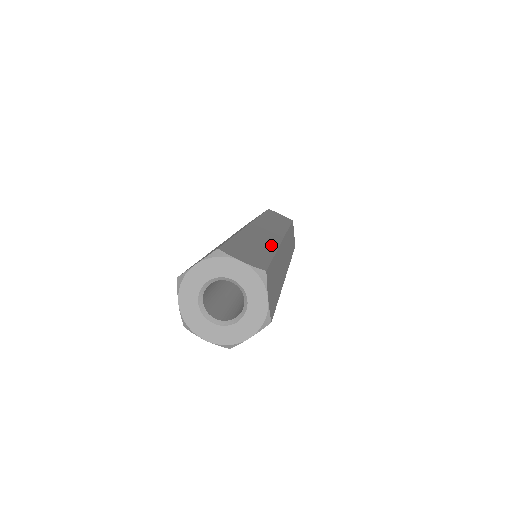
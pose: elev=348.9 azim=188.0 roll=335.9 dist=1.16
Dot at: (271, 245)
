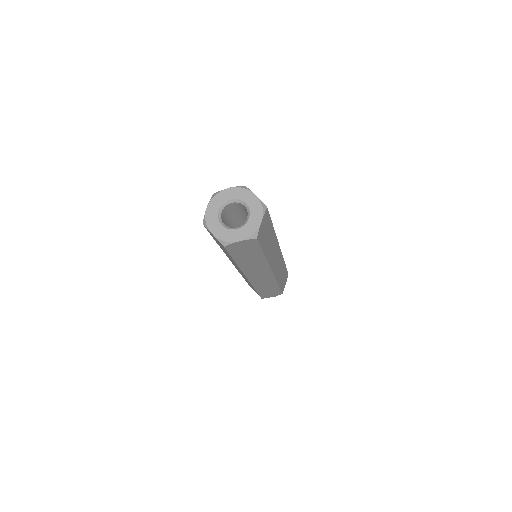
Dot at: occluded
